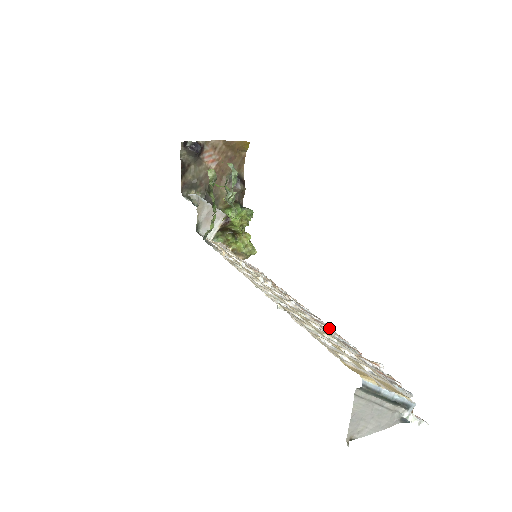
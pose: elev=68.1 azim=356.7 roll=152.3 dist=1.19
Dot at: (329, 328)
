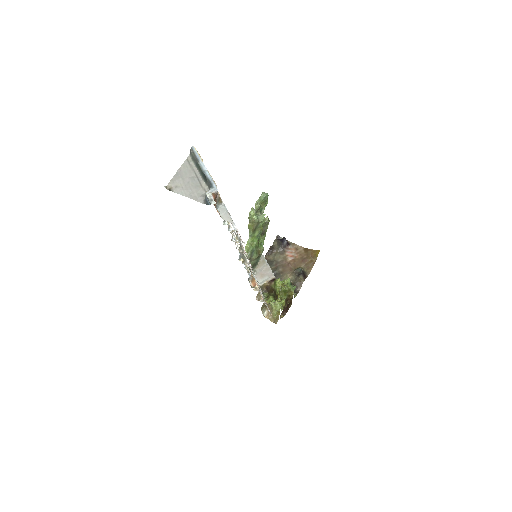
Dot at: occluded
